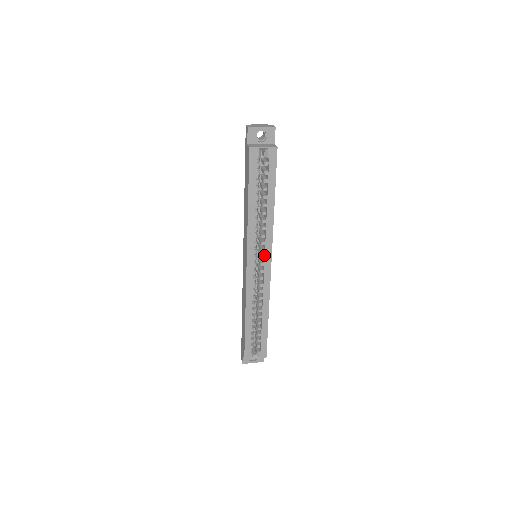
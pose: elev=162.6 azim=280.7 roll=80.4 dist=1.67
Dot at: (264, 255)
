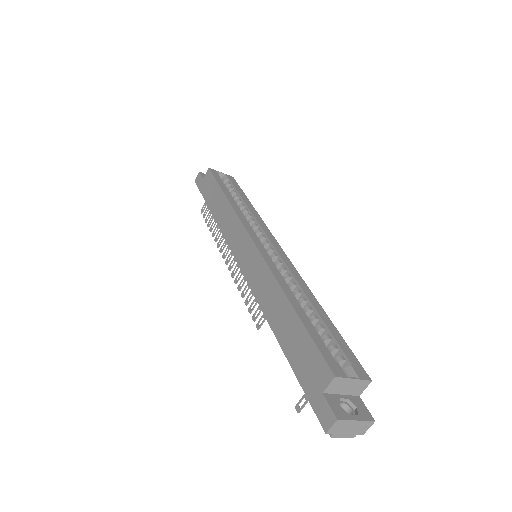
Dot at: (267, 240)
